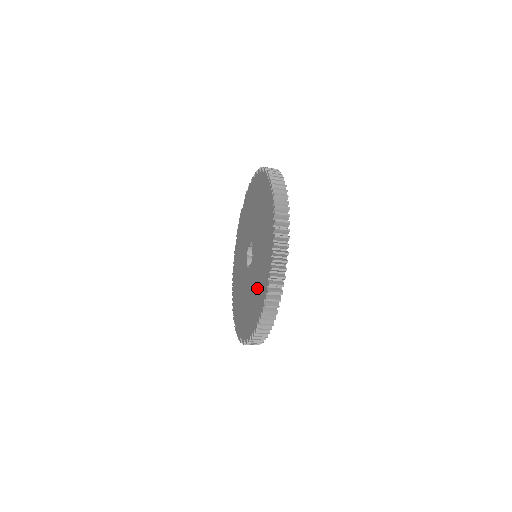
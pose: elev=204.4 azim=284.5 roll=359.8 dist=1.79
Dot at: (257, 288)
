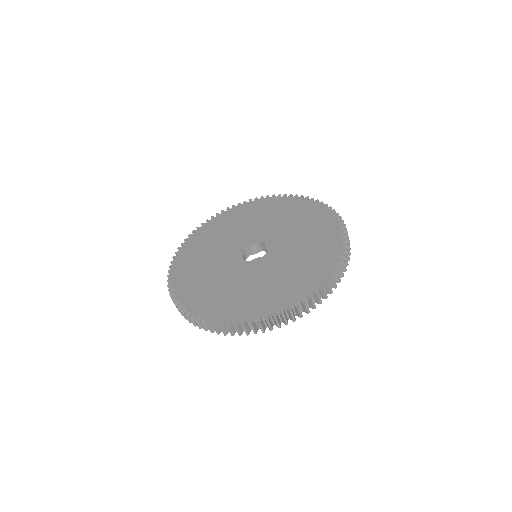
Dot at: (296, 272)
